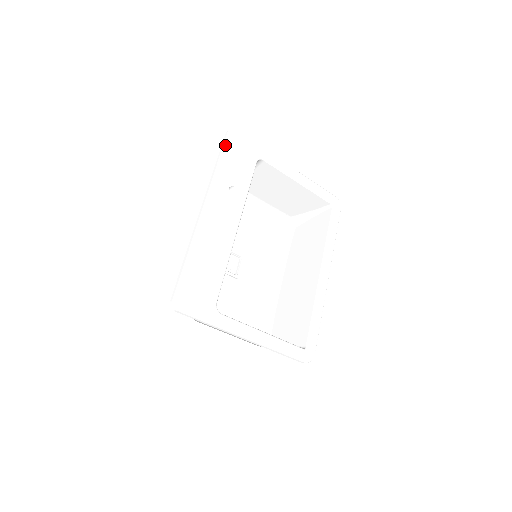
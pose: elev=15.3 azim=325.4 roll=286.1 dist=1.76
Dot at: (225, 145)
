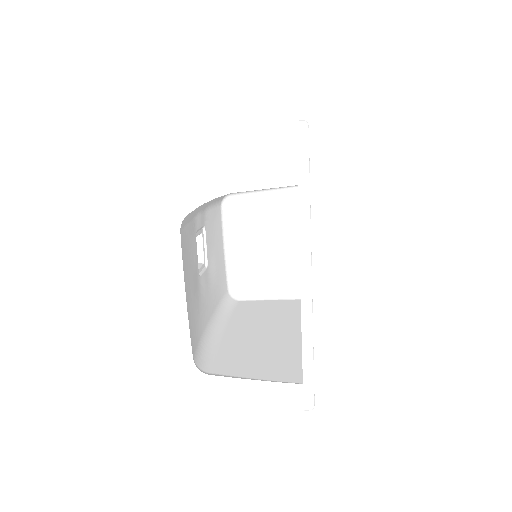
Dot at: occluded
